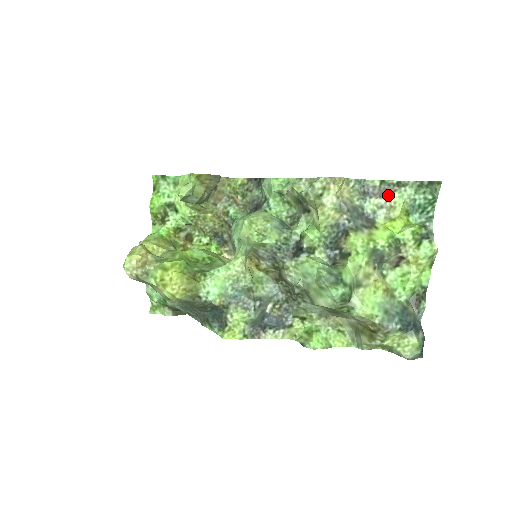
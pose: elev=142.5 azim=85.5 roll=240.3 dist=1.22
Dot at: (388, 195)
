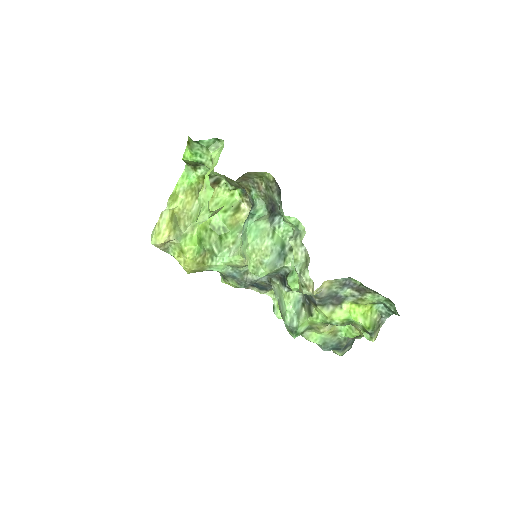
Dot at: (363, 292)
